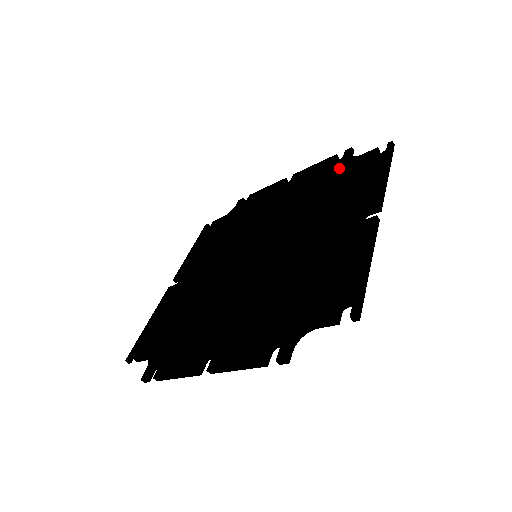
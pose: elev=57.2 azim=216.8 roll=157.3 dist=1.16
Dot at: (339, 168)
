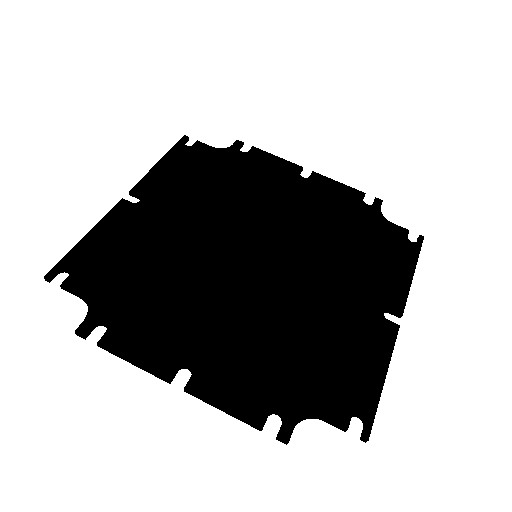
Dot at: (367, 218)
